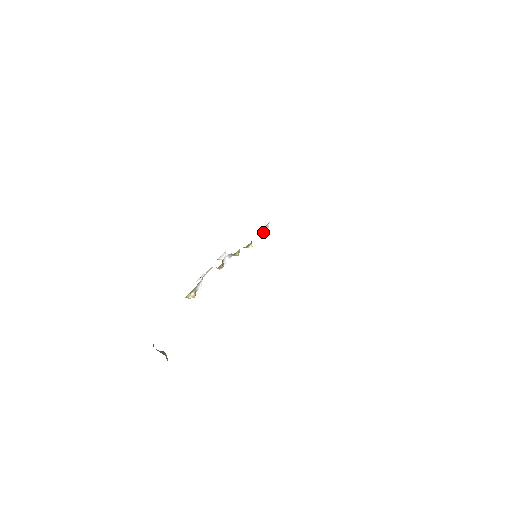
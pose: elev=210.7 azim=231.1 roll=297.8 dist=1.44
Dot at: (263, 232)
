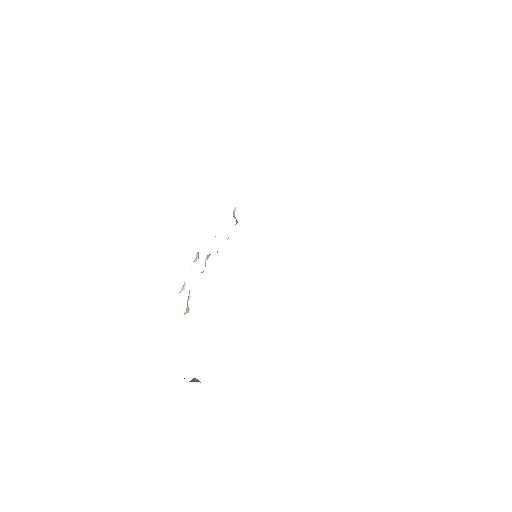
Dot at: (236, 221)
